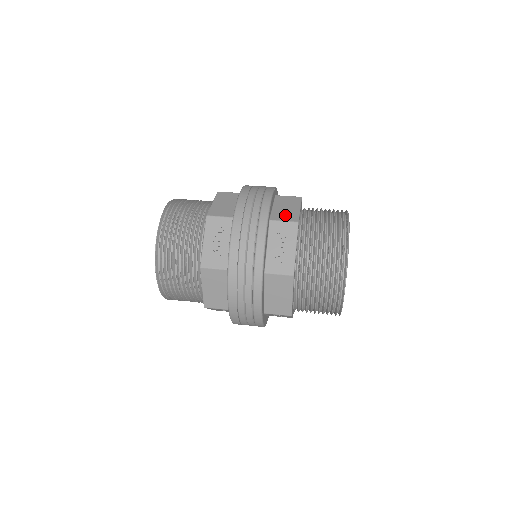
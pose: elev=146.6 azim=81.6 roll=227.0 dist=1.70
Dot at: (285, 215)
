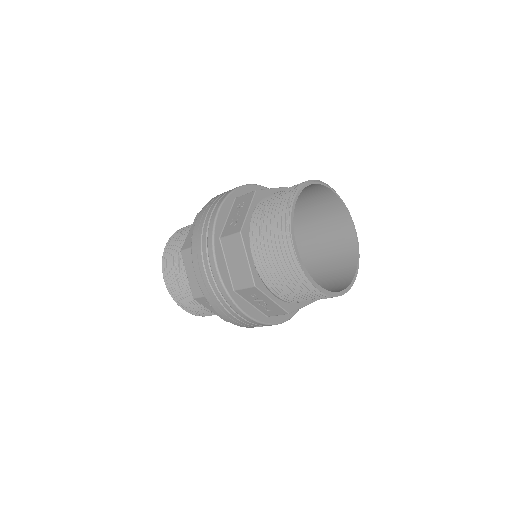
Dot at: occluded
